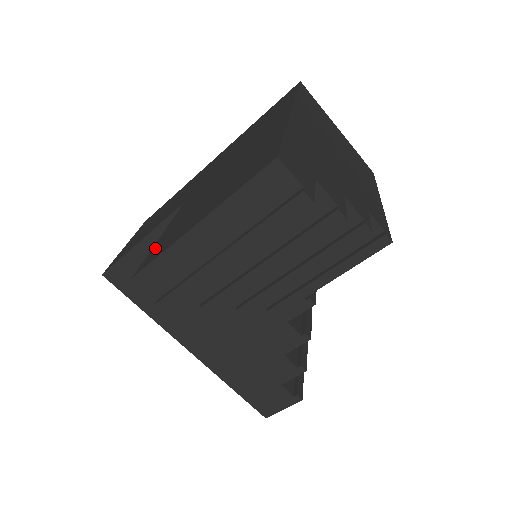
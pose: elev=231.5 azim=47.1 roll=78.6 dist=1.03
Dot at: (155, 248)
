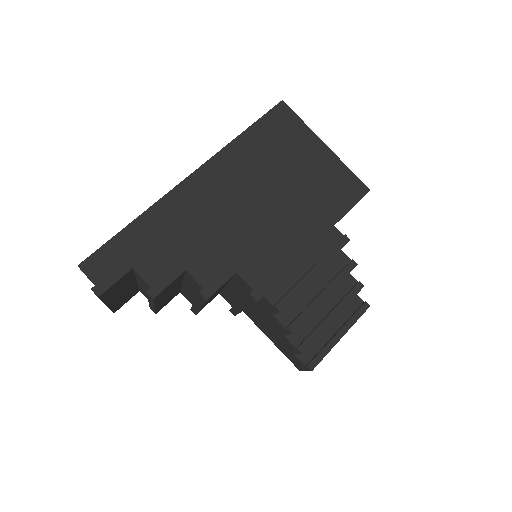
Dot at: occluded
